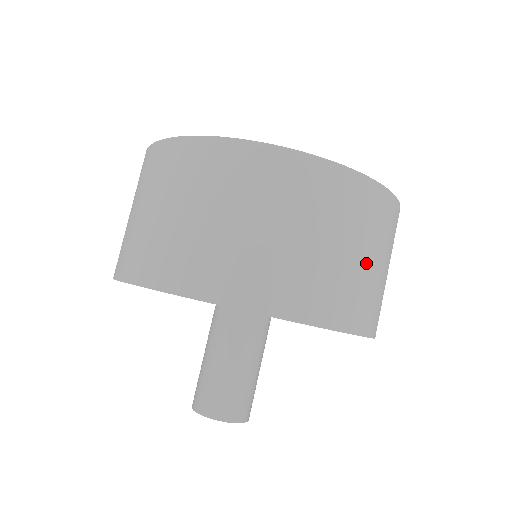
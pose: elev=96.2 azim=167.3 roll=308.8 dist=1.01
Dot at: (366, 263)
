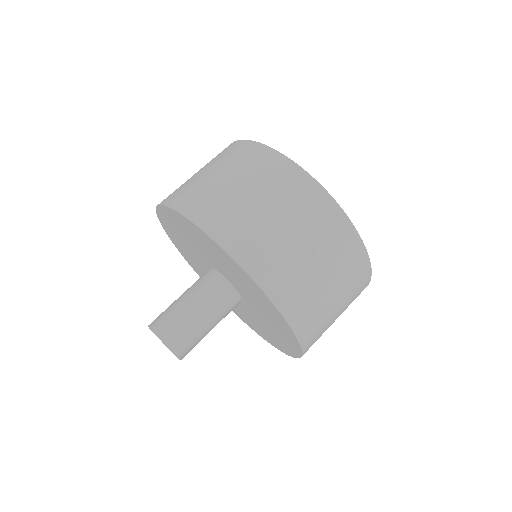
Dot at: (335, 319)
